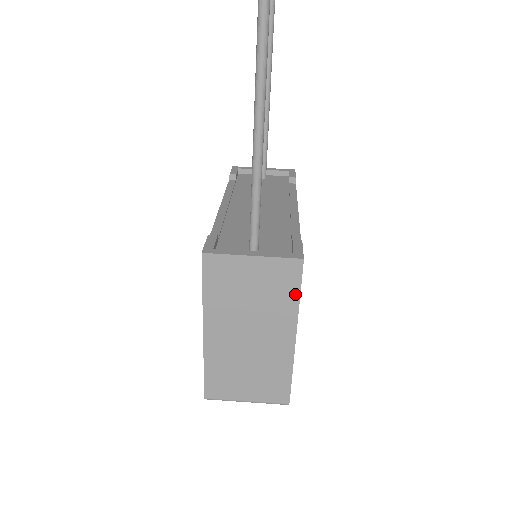
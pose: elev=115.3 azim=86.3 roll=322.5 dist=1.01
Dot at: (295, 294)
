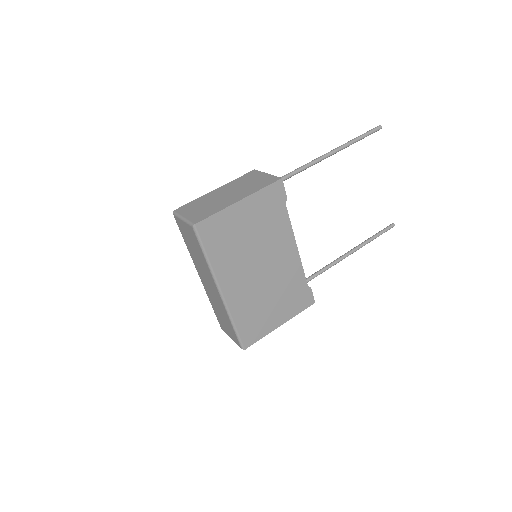
Dot at: (263, 187)
